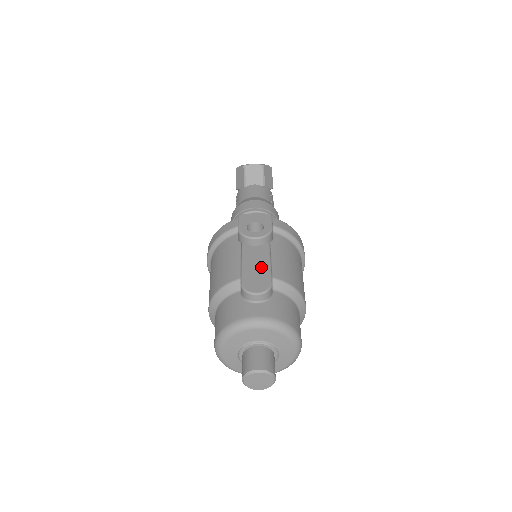
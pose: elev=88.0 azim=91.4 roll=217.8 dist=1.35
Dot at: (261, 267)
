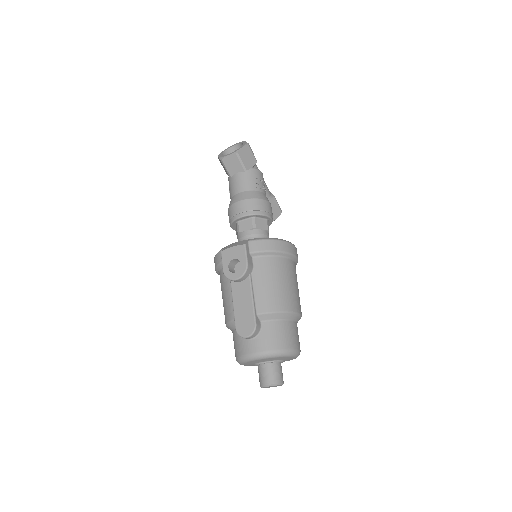
Dot at: (246, 307)
